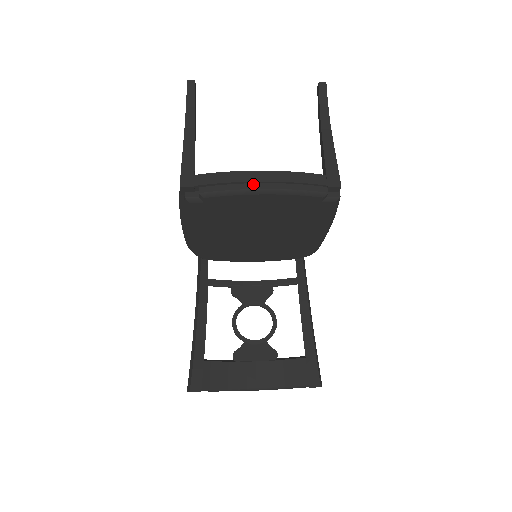
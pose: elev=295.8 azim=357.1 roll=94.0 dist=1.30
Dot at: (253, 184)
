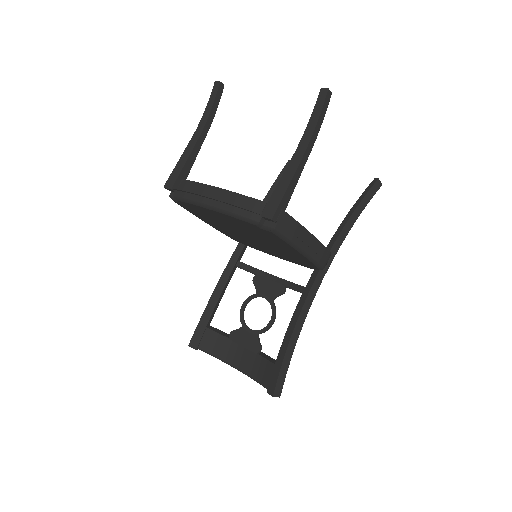
Dot at: (203, 198)
